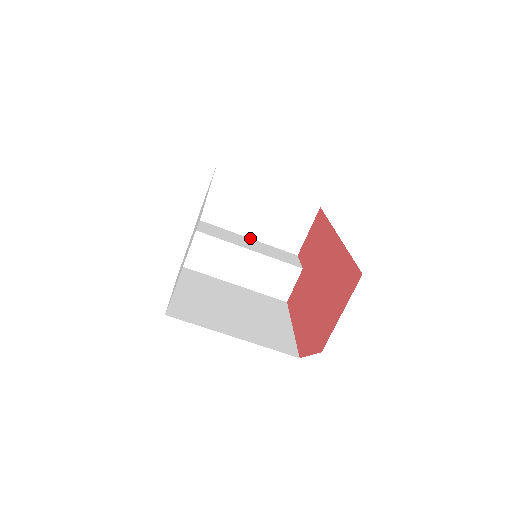
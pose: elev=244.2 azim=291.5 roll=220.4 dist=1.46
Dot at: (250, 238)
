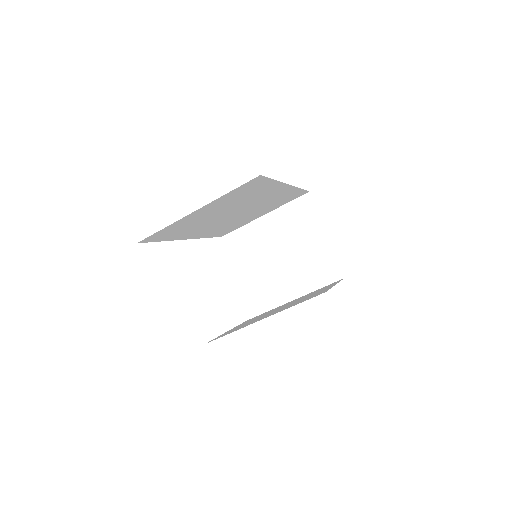
Dot at: occluded
